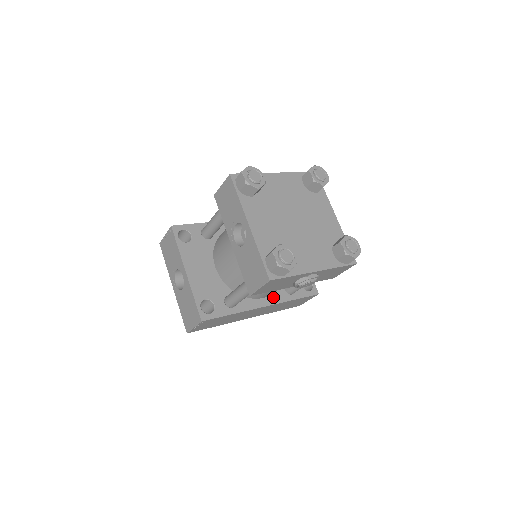
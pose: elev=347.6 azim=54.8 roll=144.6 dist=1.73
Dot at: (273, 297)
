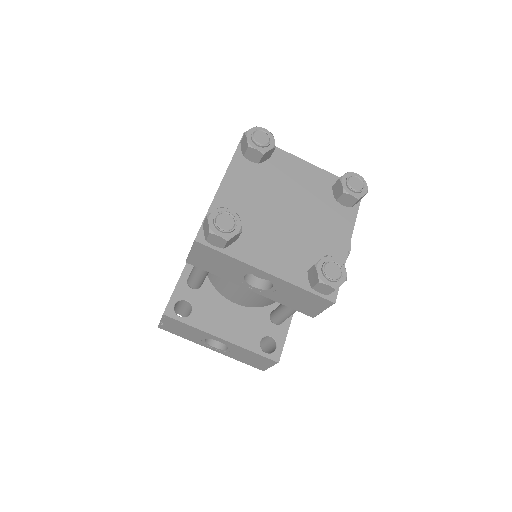
Dot at: occluded
